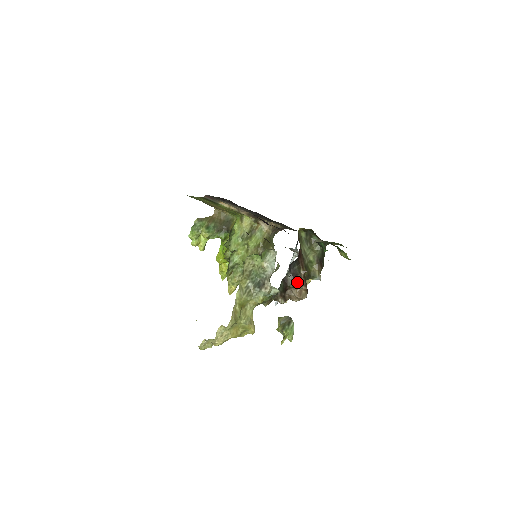
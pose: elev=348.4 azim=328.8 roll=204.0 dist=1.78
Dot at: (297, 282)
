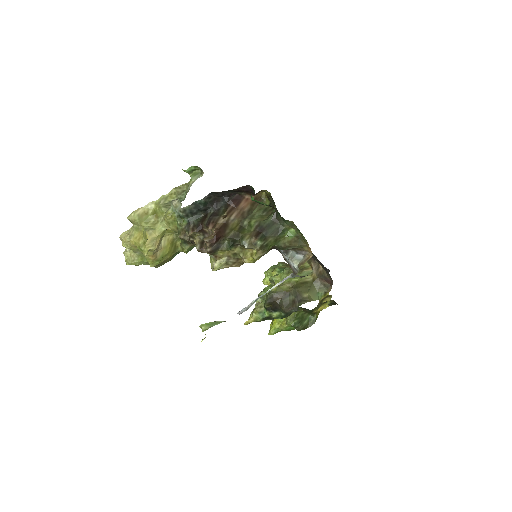
Dot at: (212, 222)
